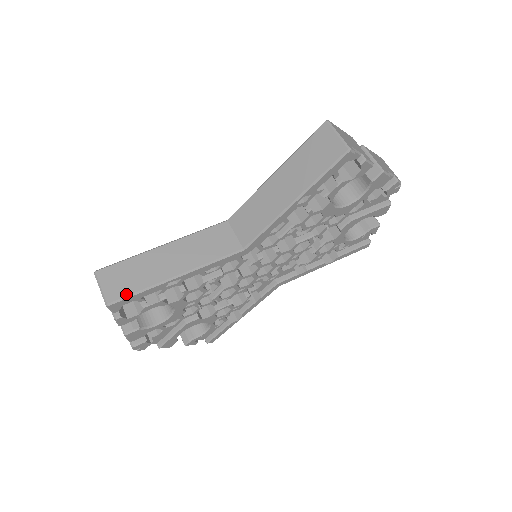
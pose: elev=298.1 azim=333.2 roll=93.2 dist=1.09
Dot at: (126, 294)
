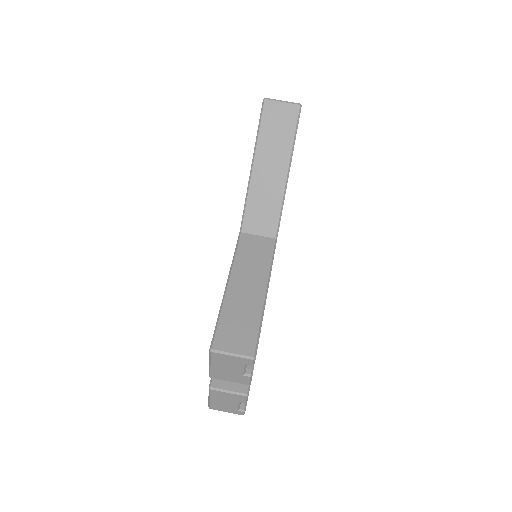
Dot at: (255, 338)
